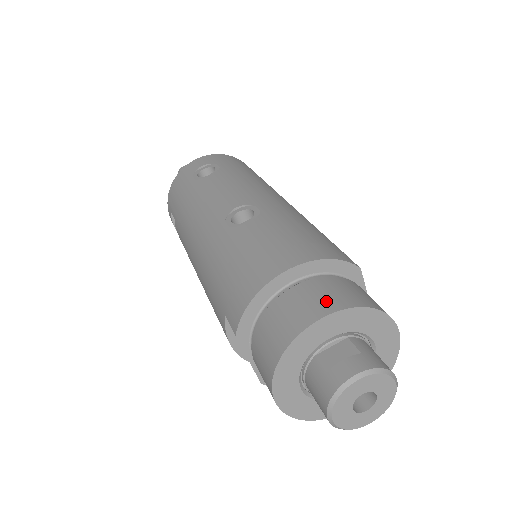
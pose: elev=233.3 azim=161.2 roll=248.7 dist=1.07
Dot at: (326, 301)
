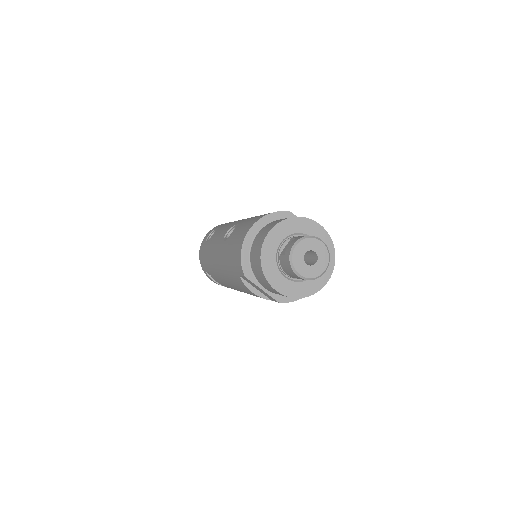
Dot at: (270, 227)
